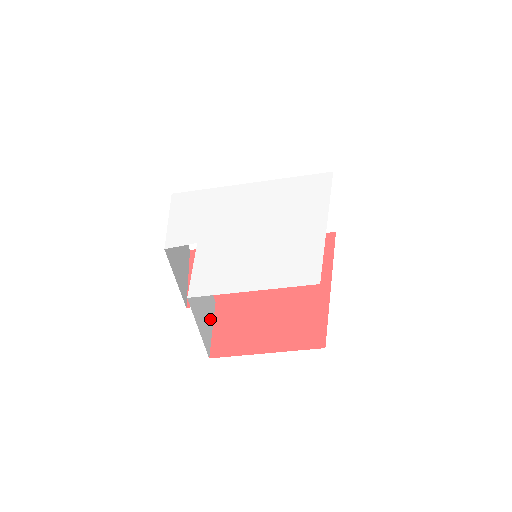
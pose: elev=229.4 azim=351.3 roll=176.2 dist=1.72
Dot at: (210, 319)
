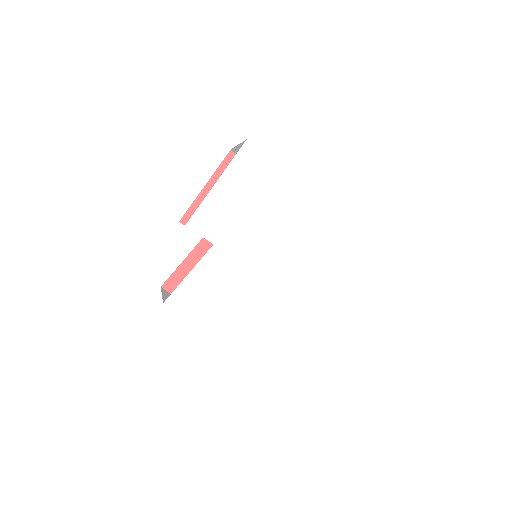
Dot at: occluded
